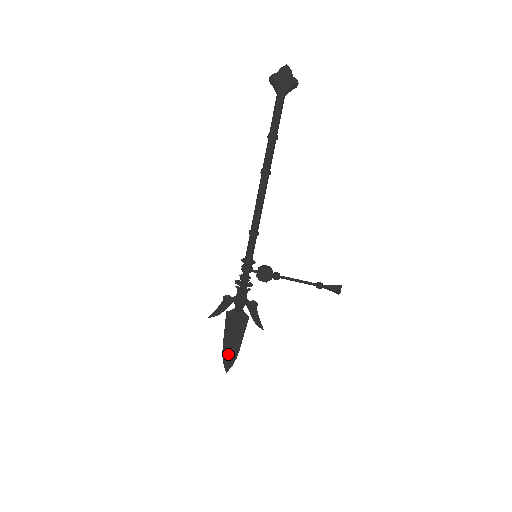
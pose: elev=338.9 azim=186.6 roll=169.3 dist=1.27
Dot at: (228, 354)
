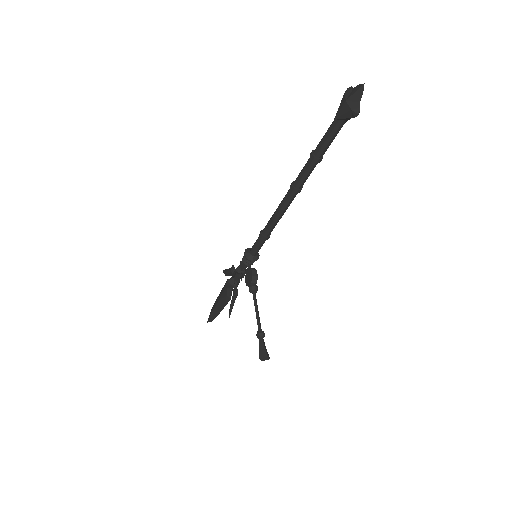
Dot at: (213, 310)
